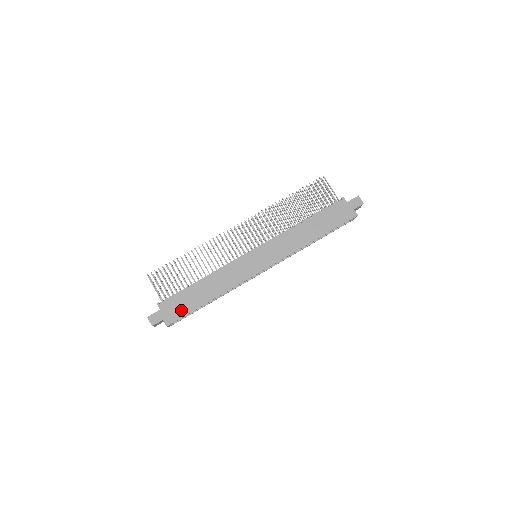
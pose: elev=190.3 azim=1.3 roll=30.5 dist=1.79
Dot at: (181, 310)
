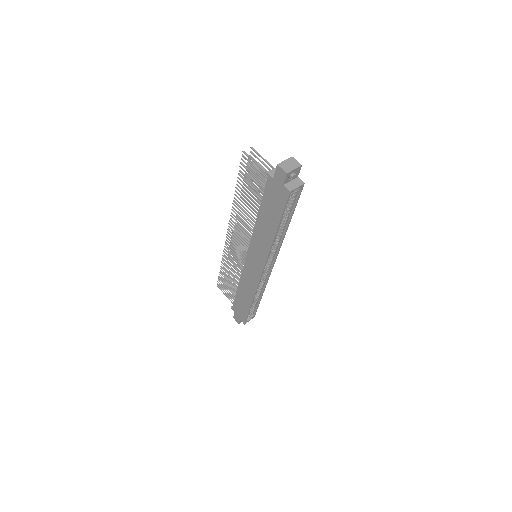
Dot at: (243, 312)
